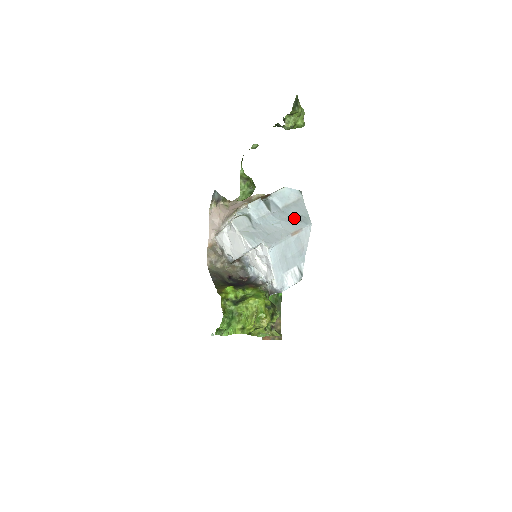
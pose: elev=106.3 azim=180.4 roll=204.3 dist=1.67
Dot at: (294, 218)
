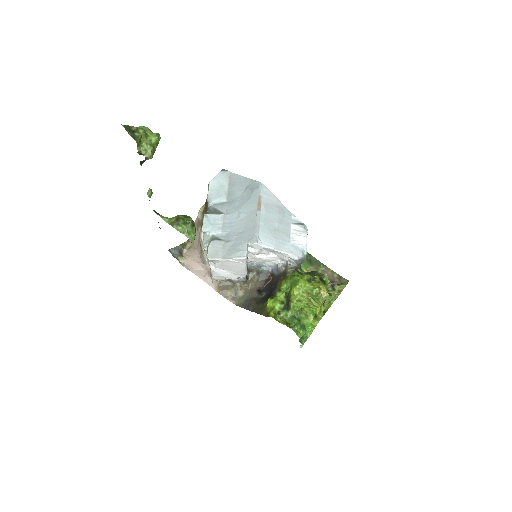
Dot at: (244, 196)
